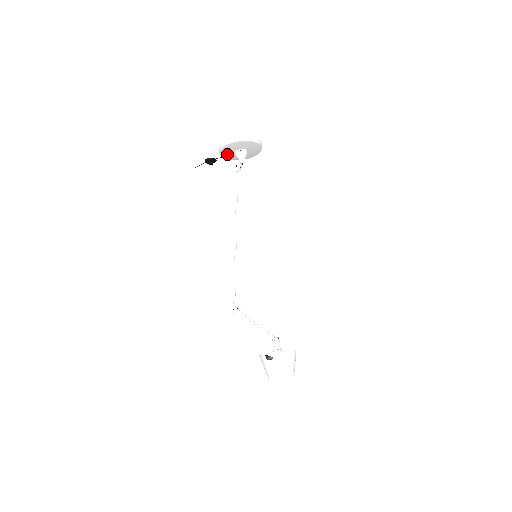
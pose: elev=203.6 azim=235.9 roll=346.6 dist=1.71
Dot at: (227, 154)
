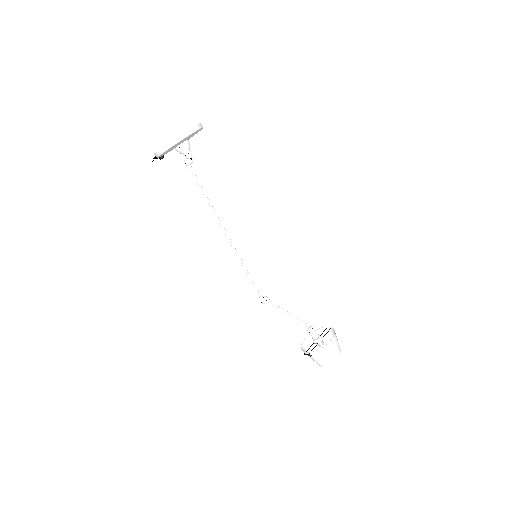
Dot at: occluded
